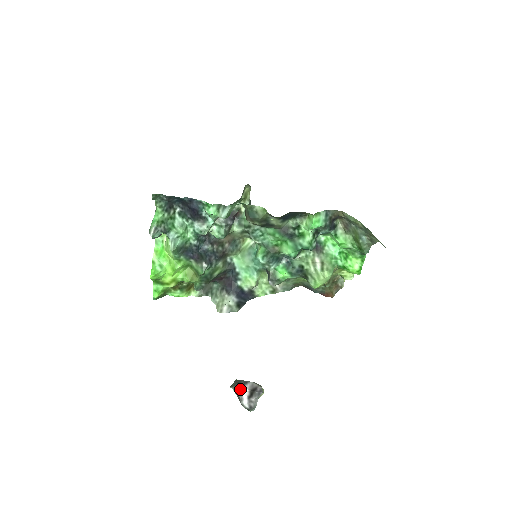
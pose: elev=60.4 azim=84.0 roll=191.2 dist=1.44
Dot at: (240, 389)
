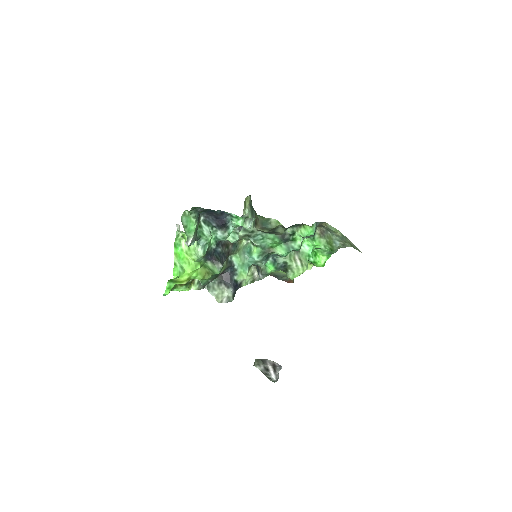
Dot at: (267, 367)
